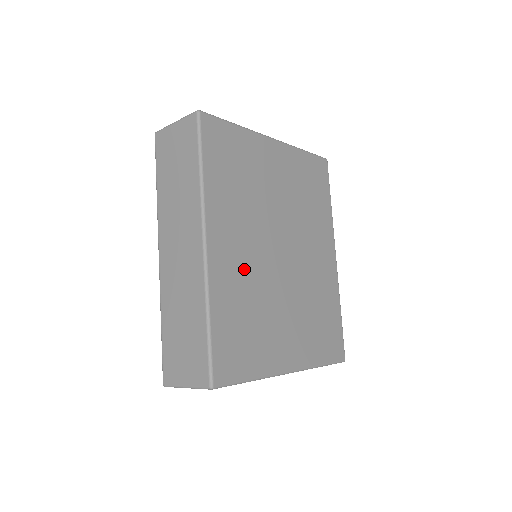
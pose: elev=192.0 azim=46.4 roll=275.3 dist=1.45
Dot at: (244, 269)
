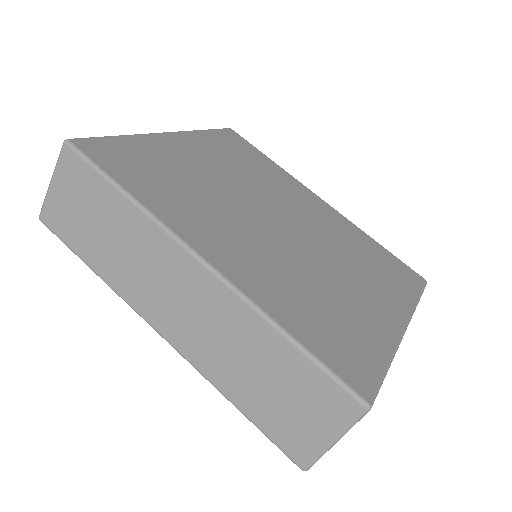
Dot at: (265, 260)
